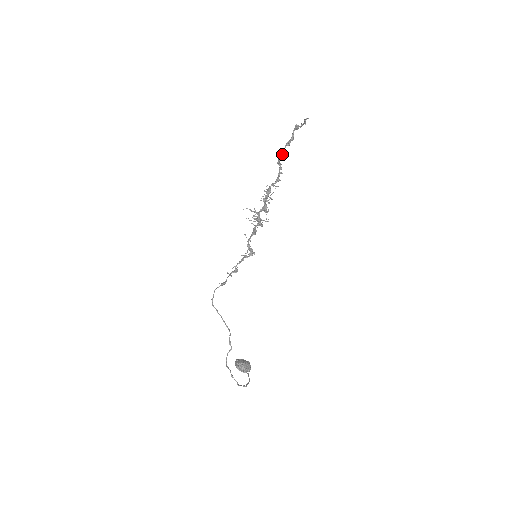
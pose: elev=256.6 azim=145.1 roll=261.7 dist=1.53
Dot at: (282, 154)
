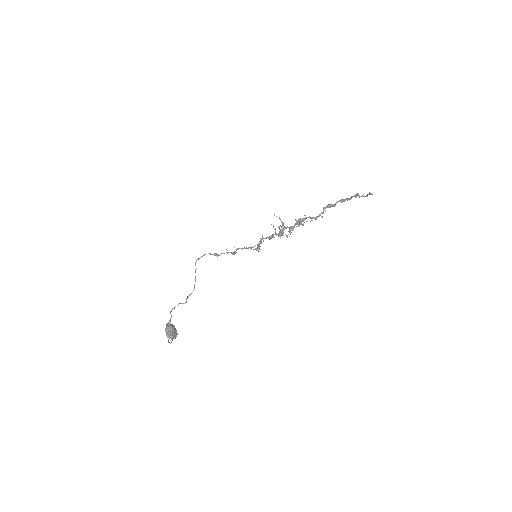
Dot at: (333, 204)
